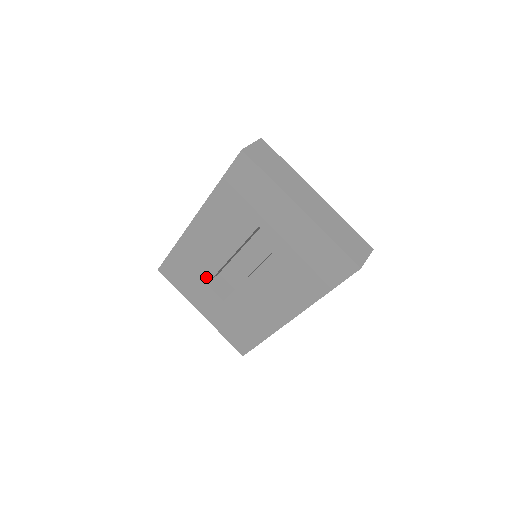
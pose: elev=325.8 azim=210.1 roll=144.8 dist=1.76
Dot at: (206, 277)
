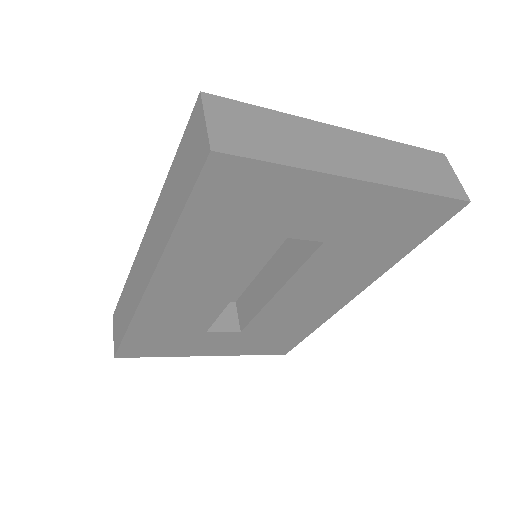
Dot at: (202, 326)
